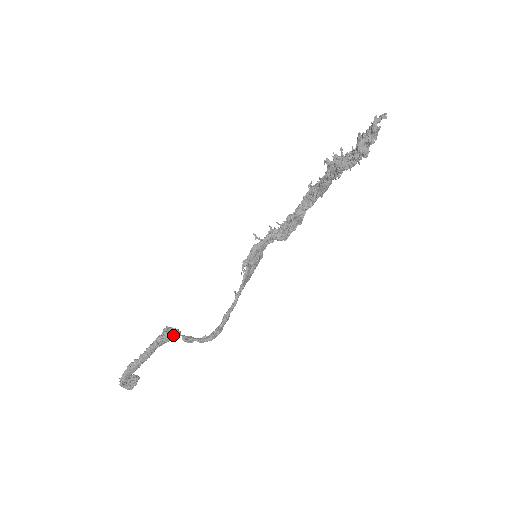
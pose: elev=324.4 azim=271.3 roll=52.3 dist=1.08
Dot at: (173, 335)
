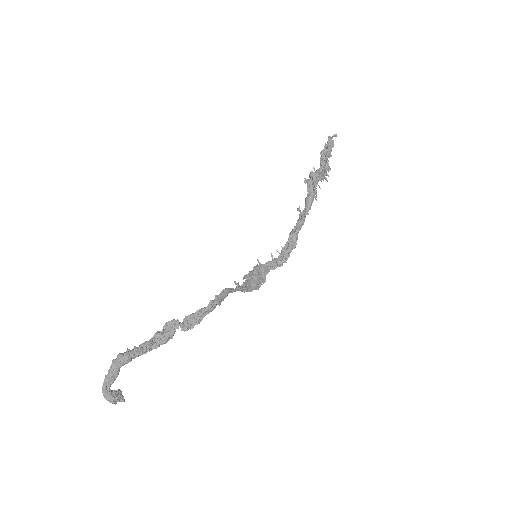
Dot at: (172, 330)
